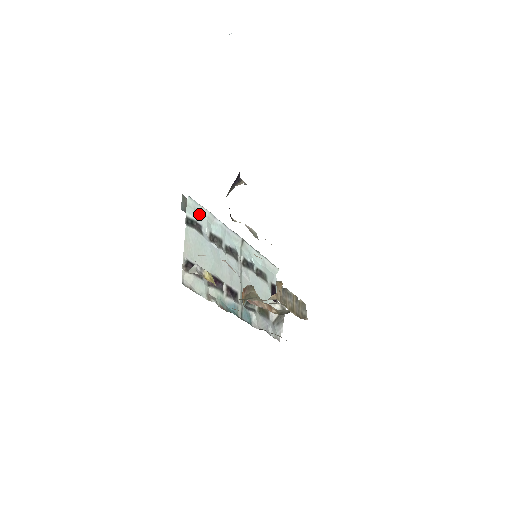
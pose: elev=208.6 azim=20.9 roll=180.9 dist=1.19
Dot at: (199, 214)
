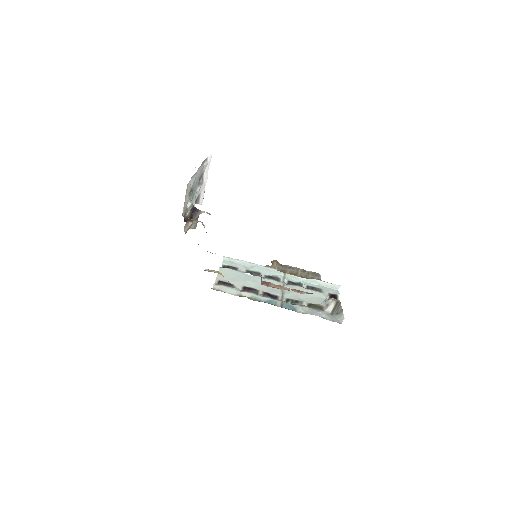
Dot at: (236, 263)
